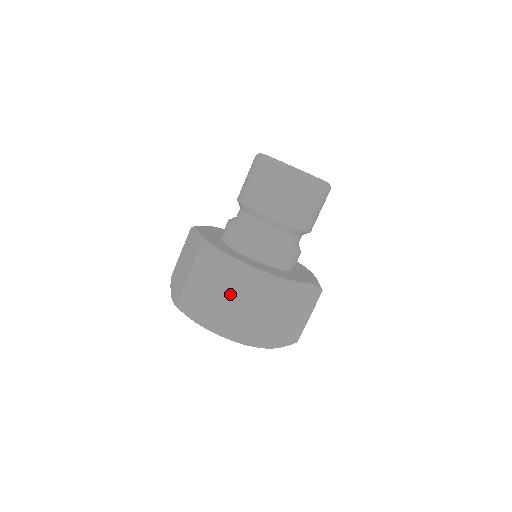
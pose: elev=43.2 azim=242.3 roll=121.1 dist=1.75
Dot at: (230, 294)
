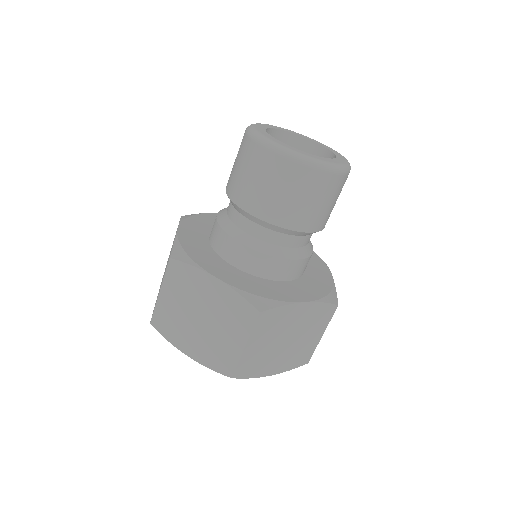
Dot at: (207, 317)
